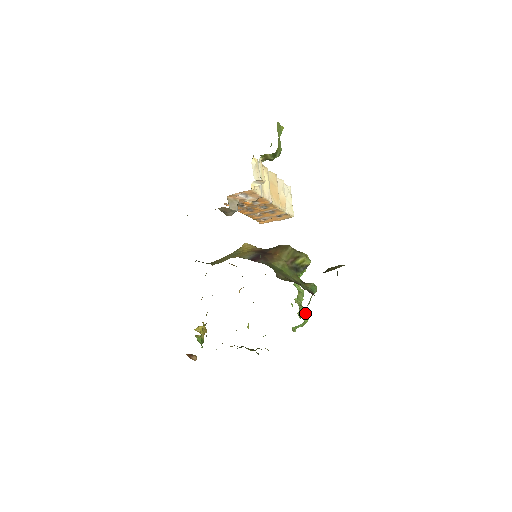
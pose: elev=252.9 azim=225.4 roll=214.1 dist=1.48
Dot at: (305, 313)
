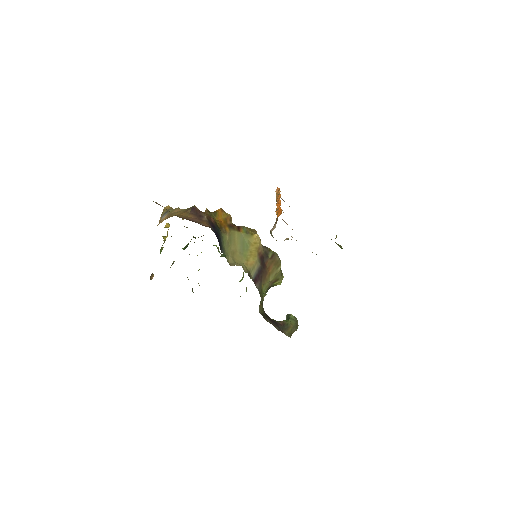
Dot at: (241, 280)
